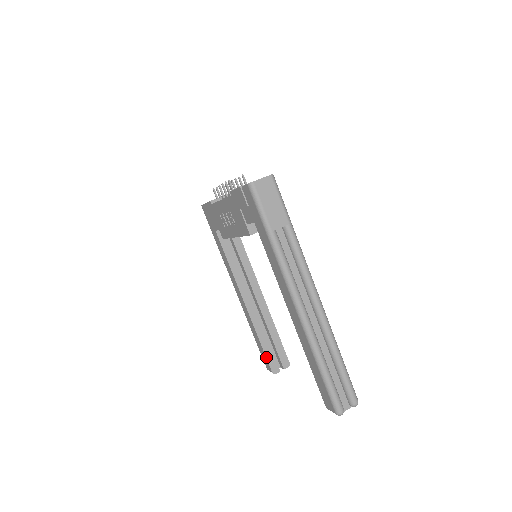
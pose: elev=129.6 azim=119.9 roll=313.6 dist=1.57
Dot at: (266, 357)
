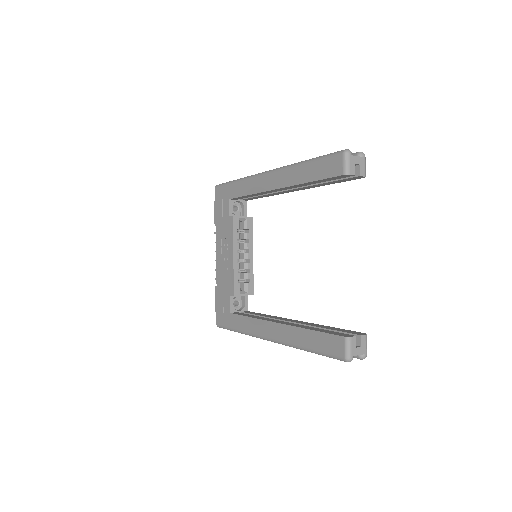
Dot at: (327, 333)
